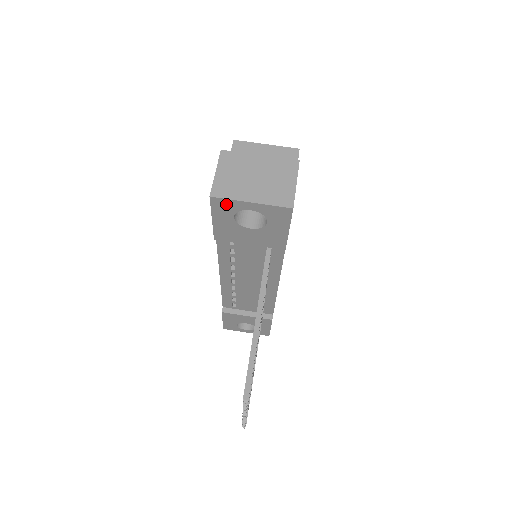
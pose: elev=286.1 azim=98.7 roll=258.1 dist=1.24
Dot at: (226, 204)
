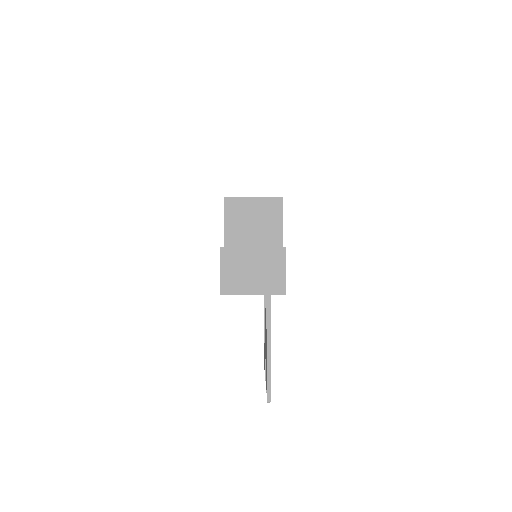
Dot at: (234, 294)
